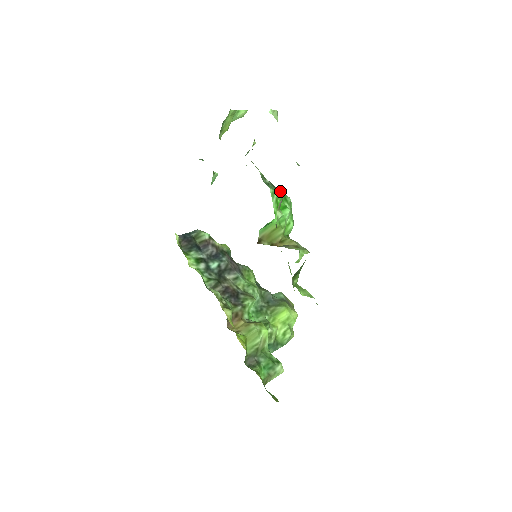
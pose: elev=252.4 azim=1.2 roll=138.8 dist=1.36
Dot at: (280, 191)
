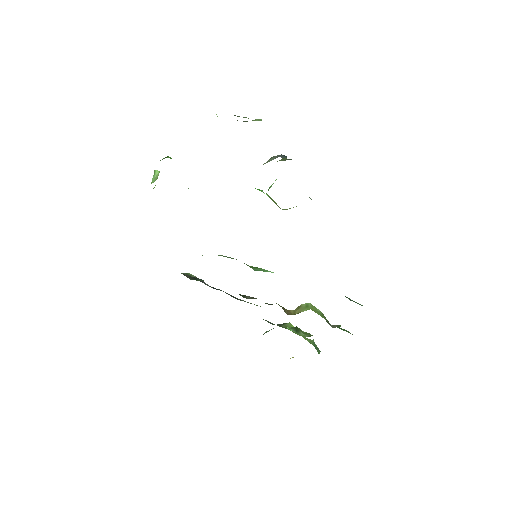
Dot at: occluded
